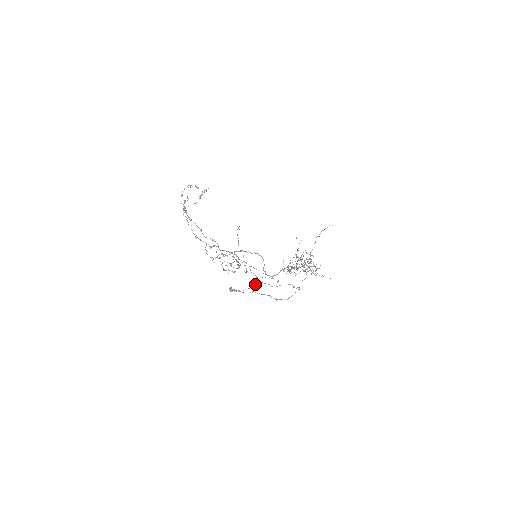
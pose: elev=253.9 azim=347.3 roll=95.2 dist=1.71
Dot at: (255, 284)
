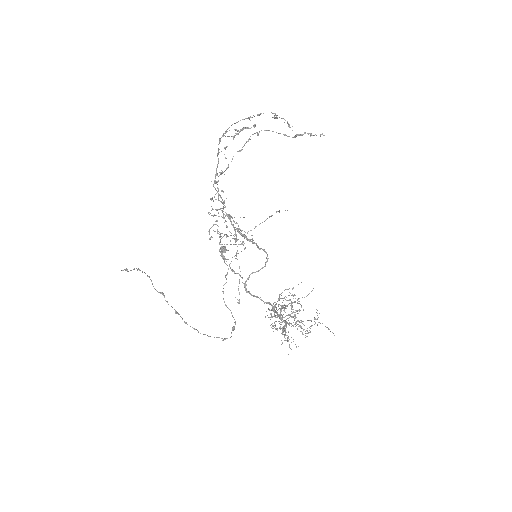
Dot at: (236, 273)
